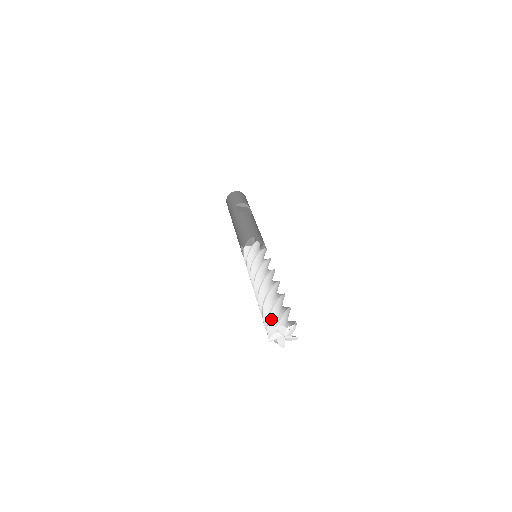
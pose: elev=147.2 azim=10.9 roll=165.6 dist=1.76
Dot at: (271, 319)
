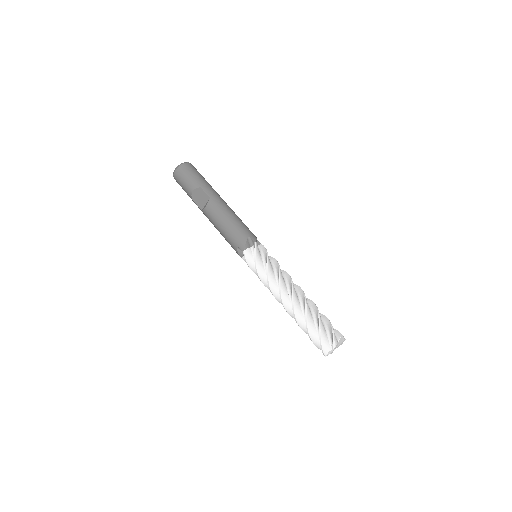
Dot at: (317, 346)
